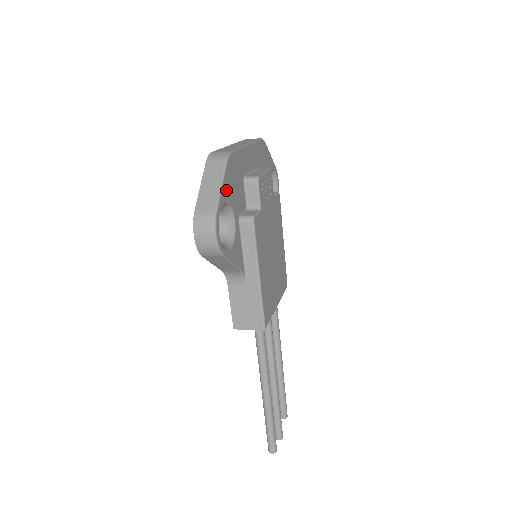
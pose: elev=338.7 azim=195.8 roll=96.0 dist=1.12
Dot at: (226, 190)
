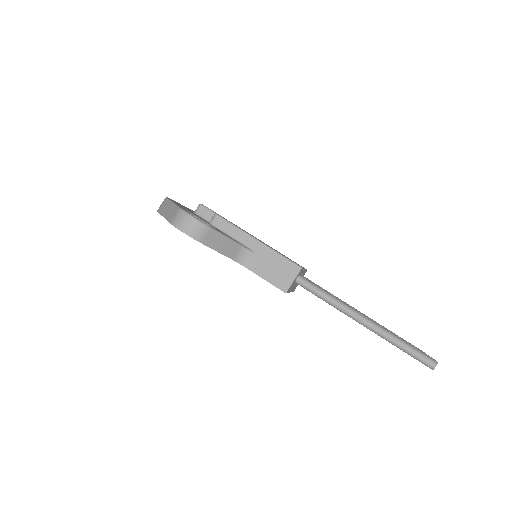
Dot at: (180, 206)
